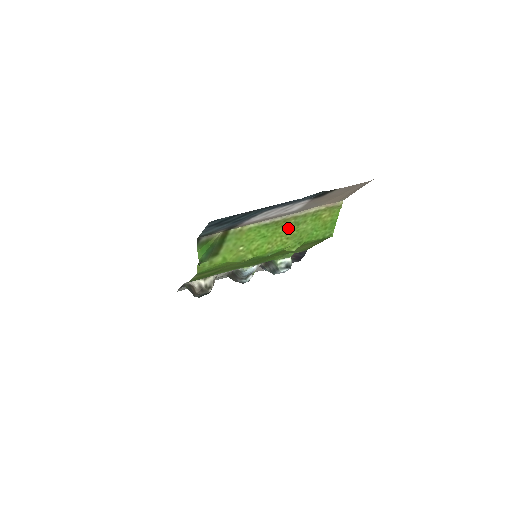
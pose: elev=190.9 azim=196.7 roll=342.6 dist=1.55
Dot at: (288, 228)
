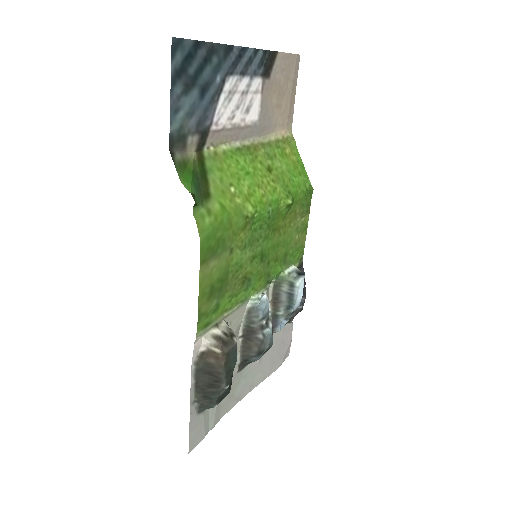
Dot at: (264, 163)
